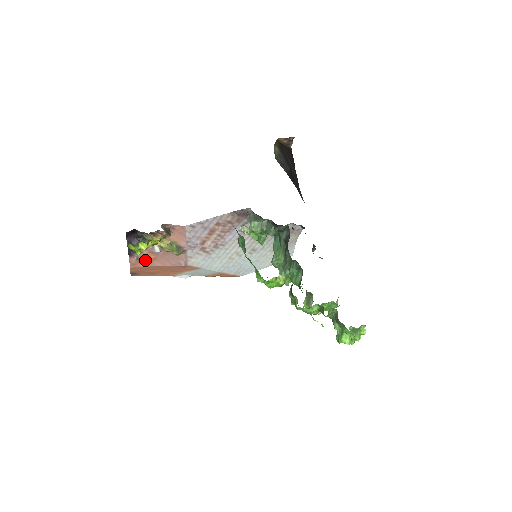
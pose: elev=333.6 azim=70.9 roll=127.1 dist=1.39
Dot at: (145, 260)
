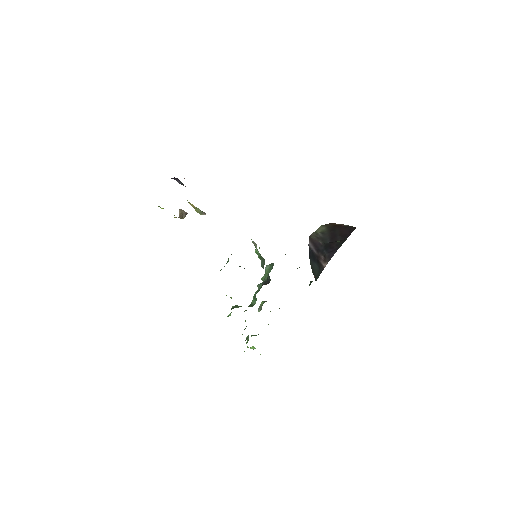
Dot at: occluded
